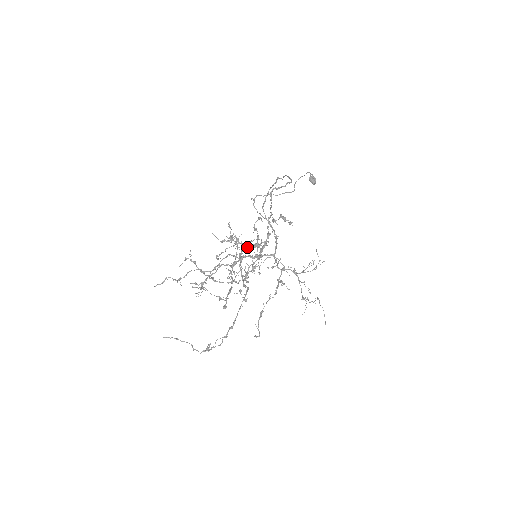
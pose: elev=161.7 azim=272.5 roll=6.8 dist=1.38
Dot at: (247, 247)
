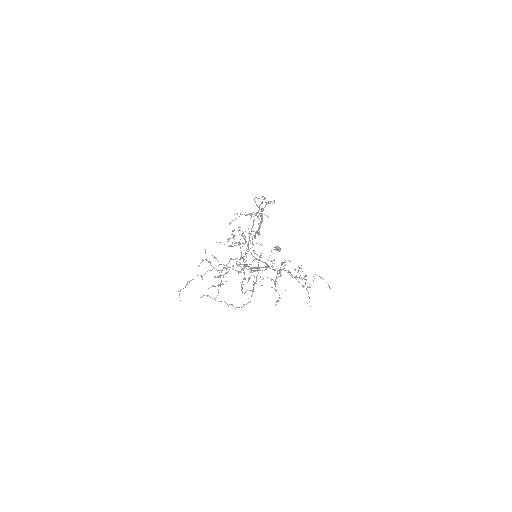
Dot at: (250, 214)
